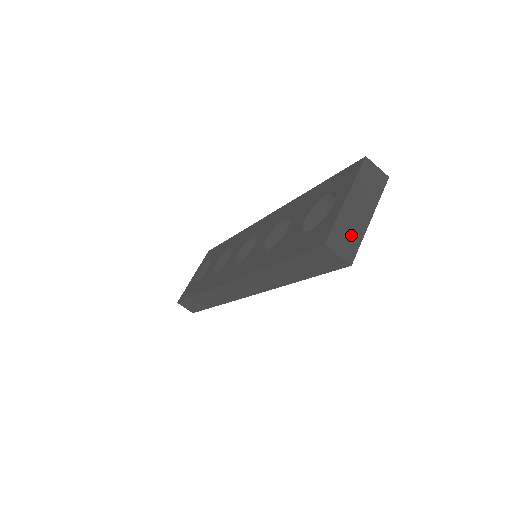
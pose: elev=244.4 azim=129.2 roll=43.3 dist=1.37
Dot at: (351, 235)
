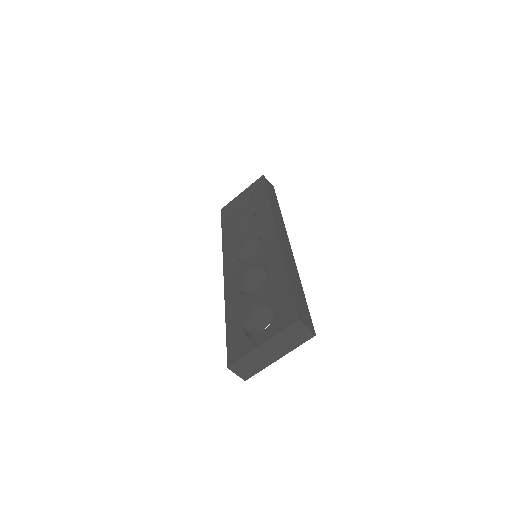
Dot at: (254, 366)
